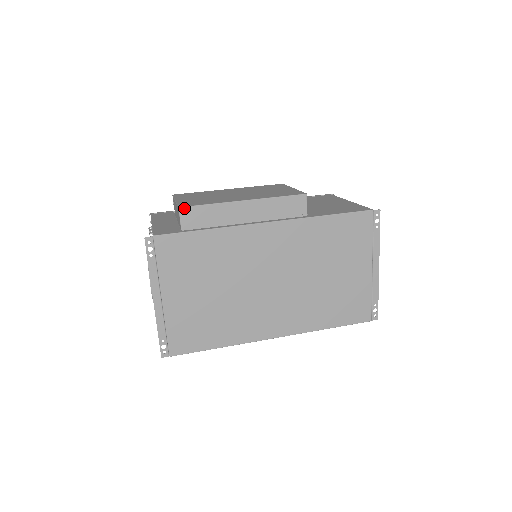
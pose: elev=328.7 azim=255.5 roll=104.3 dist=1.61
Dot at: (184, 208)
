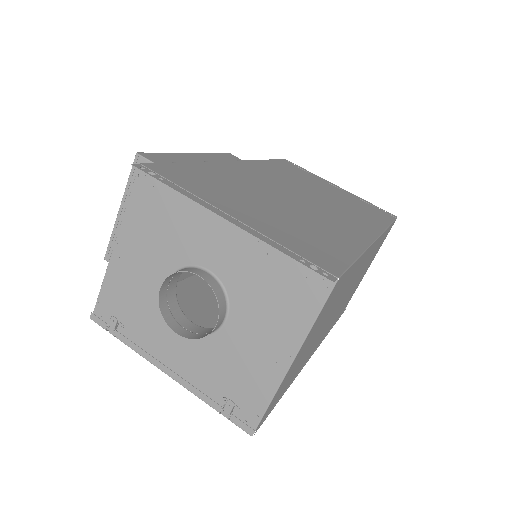
Dot at: (143, 153)
